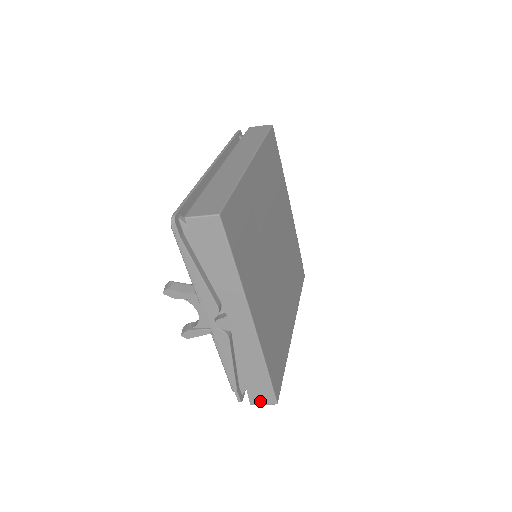
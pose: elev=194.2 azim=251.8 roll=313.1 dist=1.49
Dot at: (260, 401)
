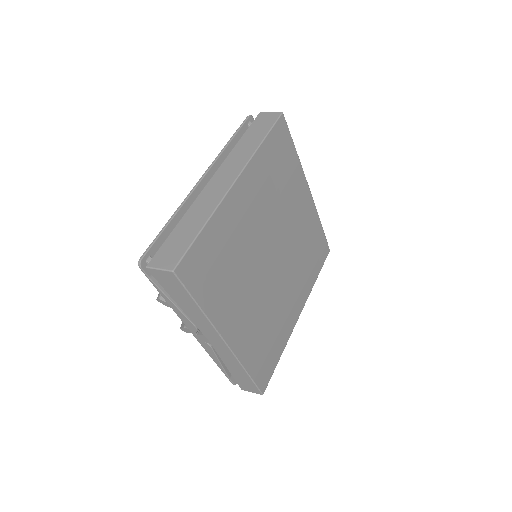
Dot at: (248, 390)
